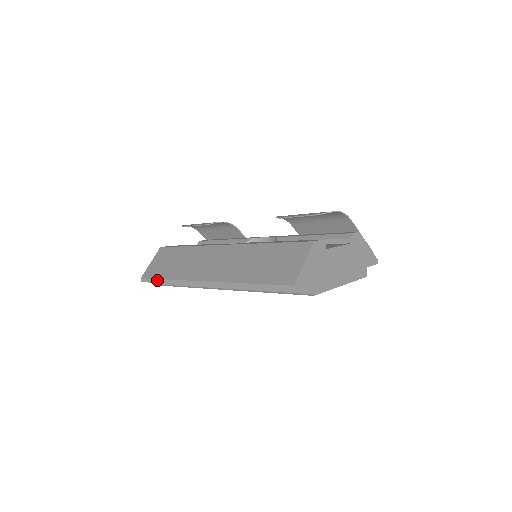
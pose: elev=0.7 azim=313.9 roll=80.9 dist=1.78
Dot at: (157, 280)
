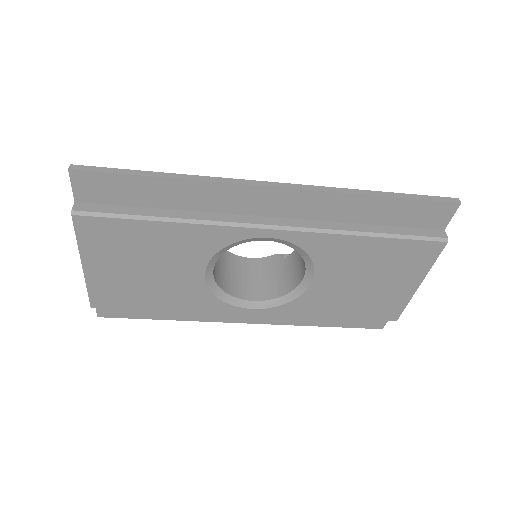
Dot at: (133, 170)
